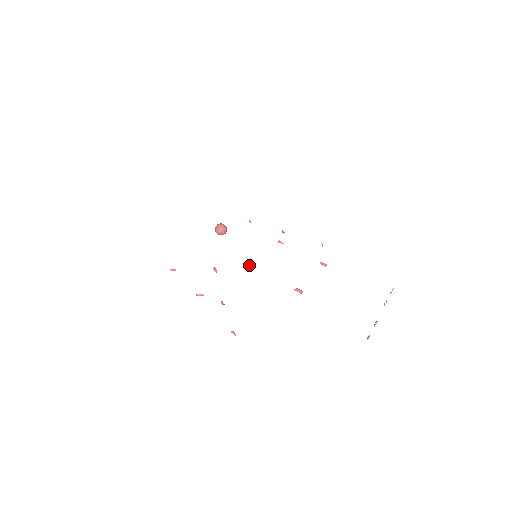
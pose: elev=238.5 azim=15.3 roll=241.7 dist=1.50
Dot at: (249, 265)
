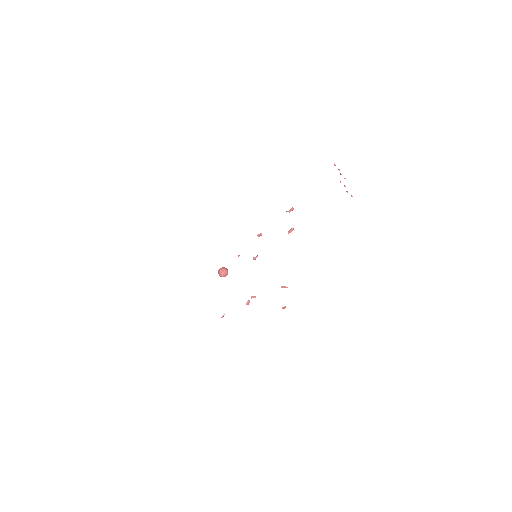
Dot at: (254, 259)
